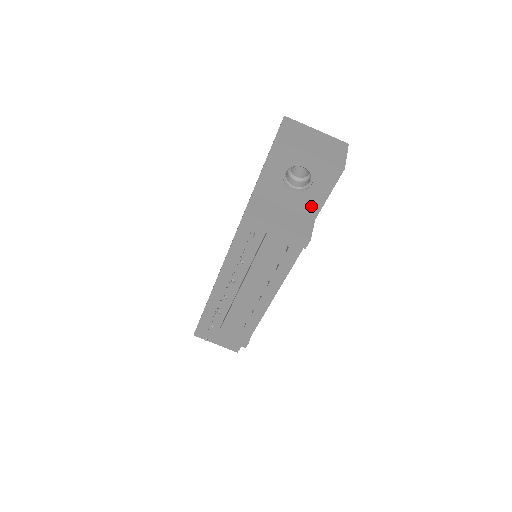
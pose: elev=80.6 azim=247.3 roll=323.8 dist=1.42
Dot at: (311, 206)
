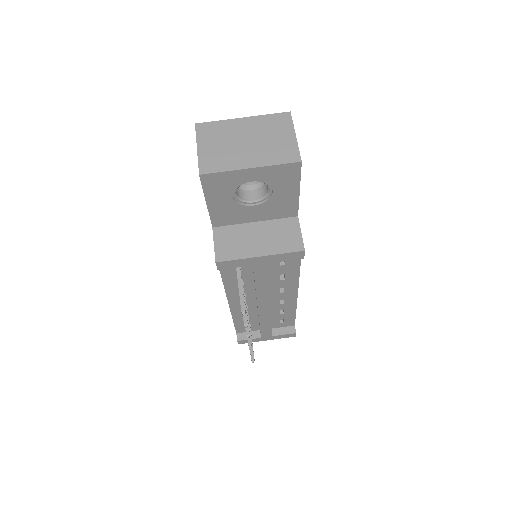
Dot at: (285, 208)
